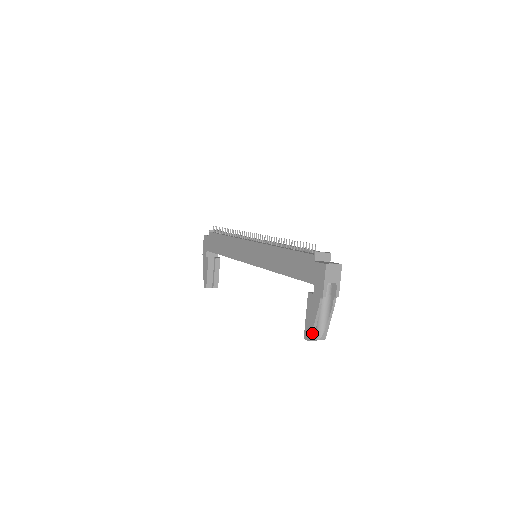
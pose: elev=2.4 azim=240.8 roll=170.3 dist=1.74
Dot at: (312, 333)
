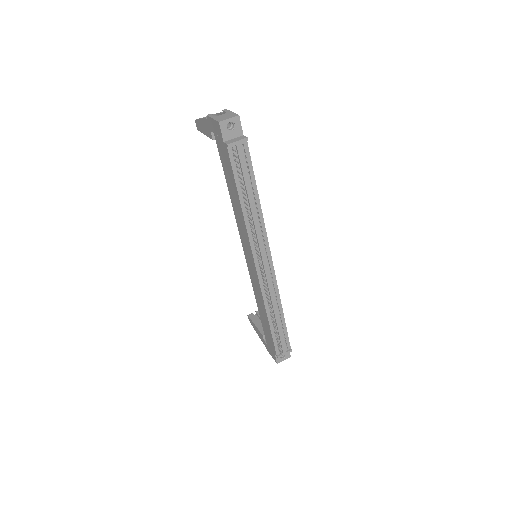
Dot at: (252, 325)
